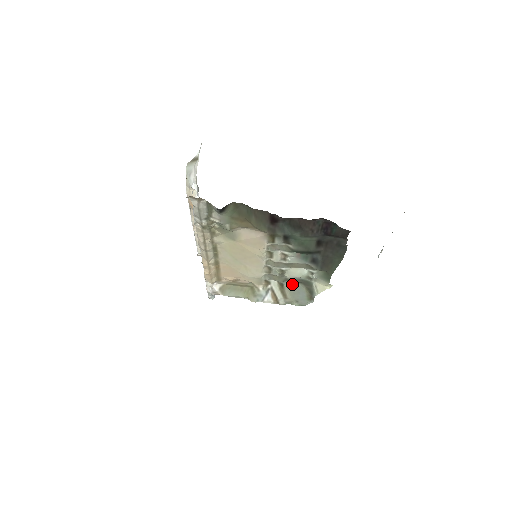
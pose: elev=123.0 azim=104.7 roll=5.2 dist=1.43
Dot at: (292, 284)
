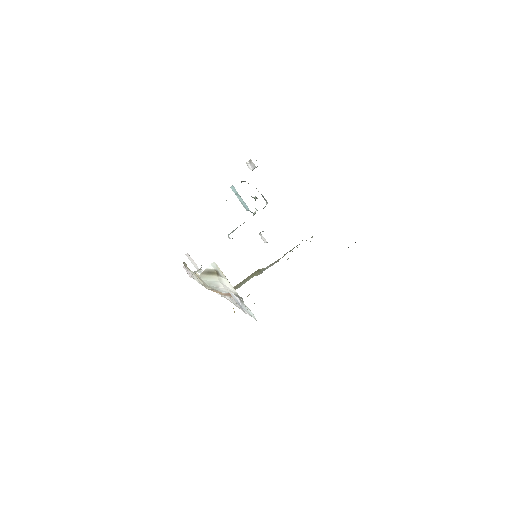
Dot at: occluded
